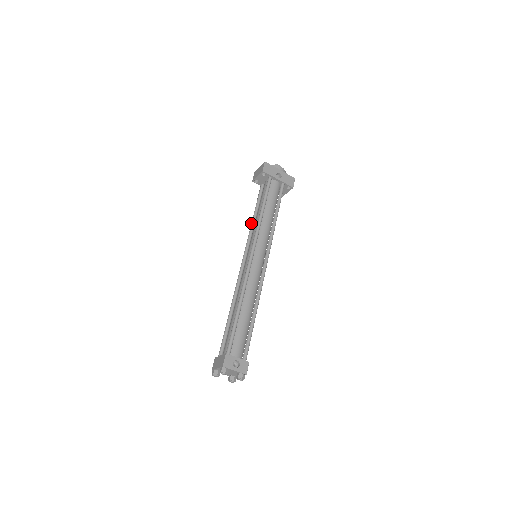
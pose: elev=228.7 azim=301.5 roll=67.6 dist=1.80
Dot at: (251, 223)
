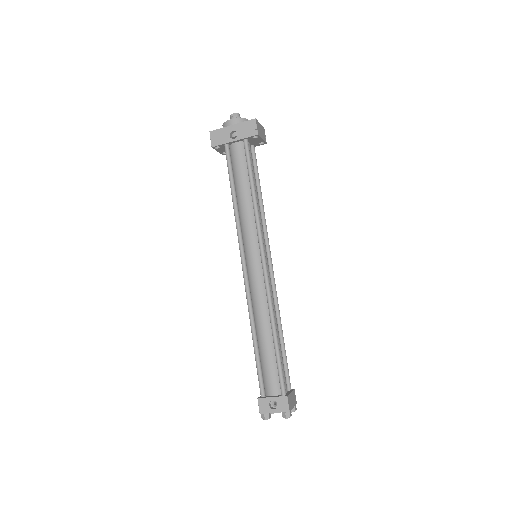
Dot at: occluded
